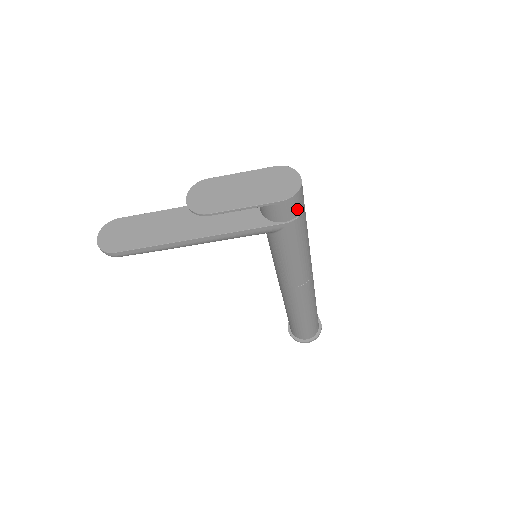
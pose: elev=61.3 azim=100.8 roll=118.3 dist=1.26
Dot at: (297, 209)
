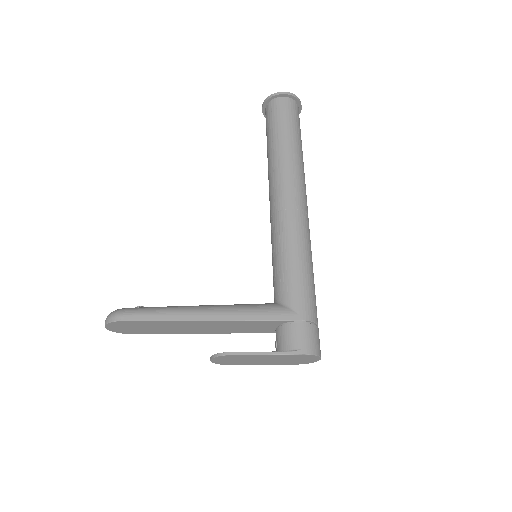
Dot at: occluded
